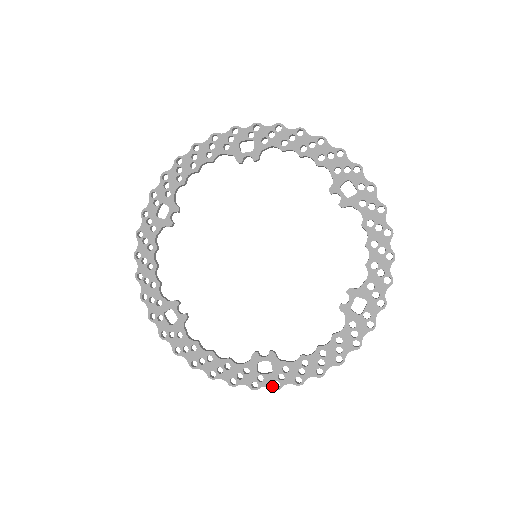
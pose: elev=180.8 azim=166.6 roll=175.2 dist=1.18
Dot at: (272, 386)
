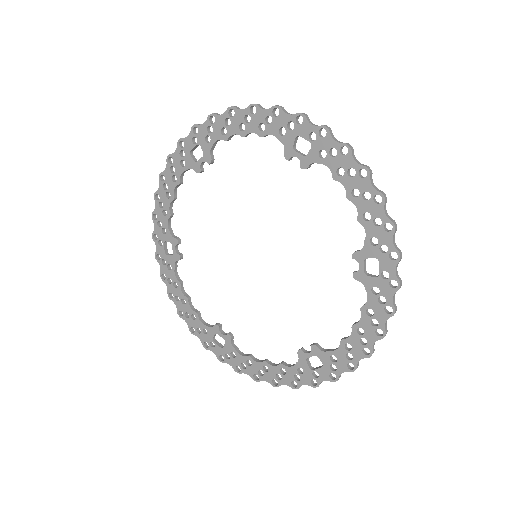
Dot at: (329, 379)
